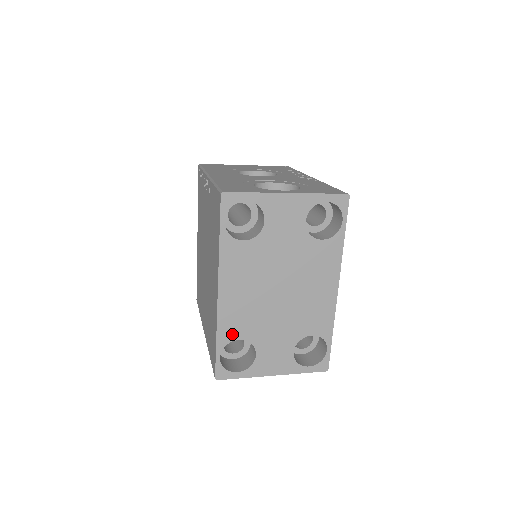
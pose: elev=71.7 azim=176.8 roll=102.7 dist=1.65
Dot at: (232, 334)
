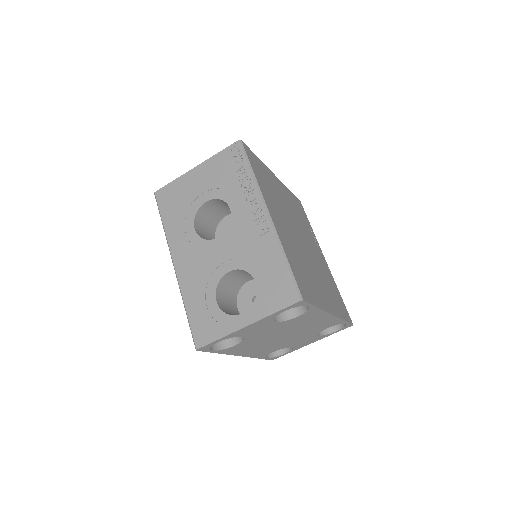
Dot at: (266, 354)
